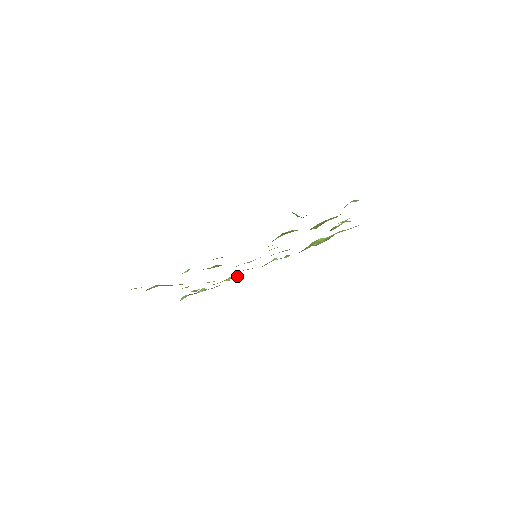
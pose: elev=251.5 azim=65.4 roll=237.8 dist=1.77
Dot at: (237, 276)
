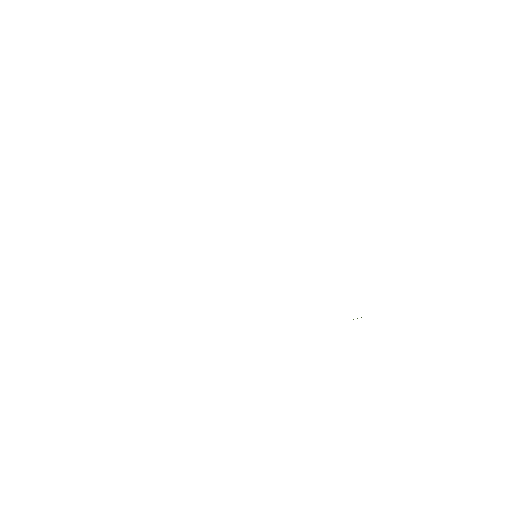
Dot at: occluded
